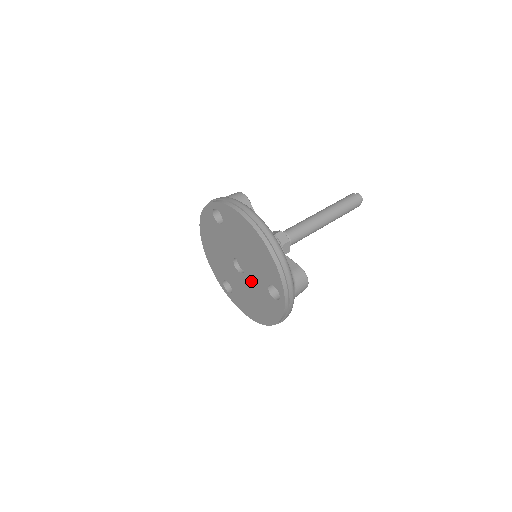
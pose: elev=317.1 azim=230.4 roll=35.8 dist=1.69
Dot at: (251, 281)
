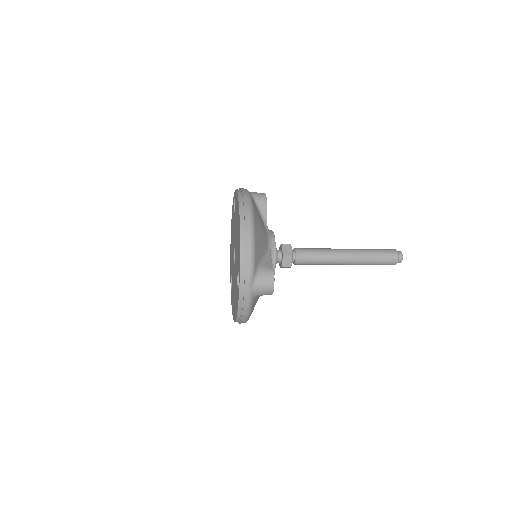
Dot at: (235, 271)
